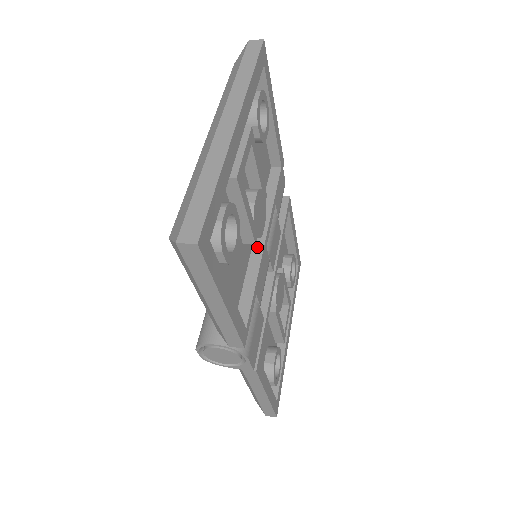
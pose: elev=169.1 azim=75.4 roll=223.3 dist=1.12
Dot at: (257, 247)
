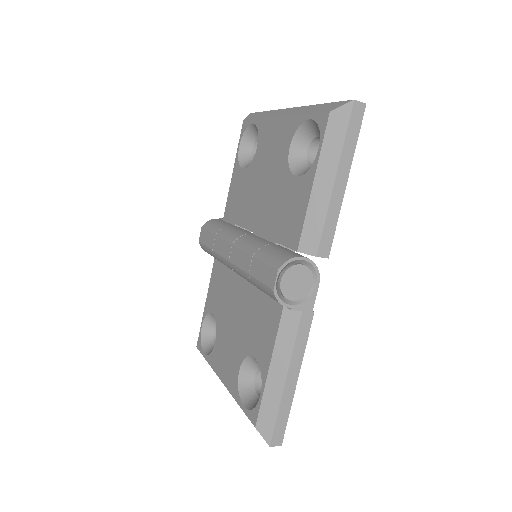
Dot at: occluded
